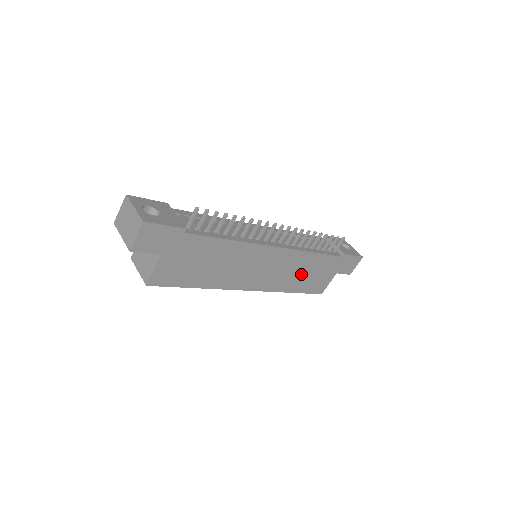
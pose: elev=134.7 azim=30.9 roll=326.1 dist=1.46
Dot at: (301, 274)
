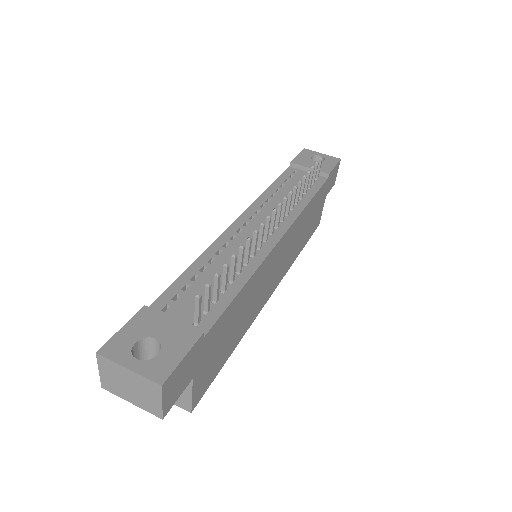
Dot at: (303, 231)
